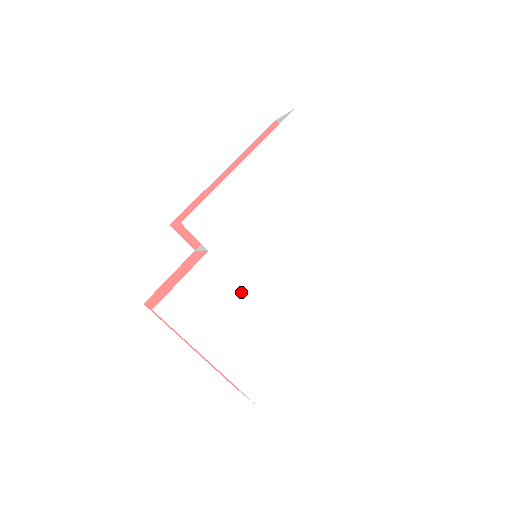
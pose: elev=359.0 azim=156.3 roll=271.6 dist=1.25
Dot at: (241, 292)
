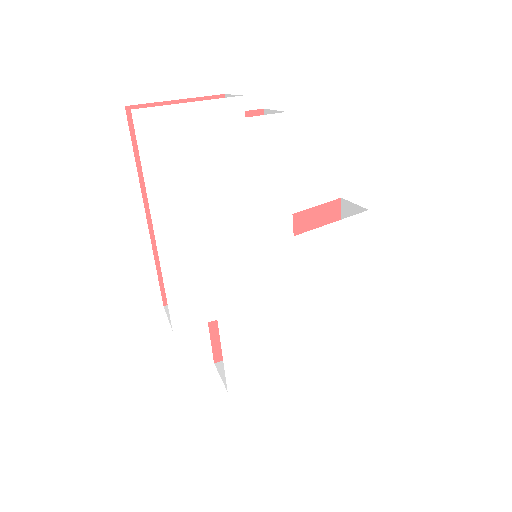
Dot at: (276, 309)
